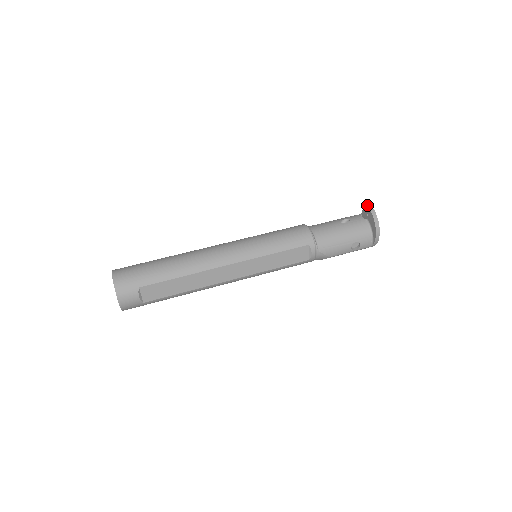
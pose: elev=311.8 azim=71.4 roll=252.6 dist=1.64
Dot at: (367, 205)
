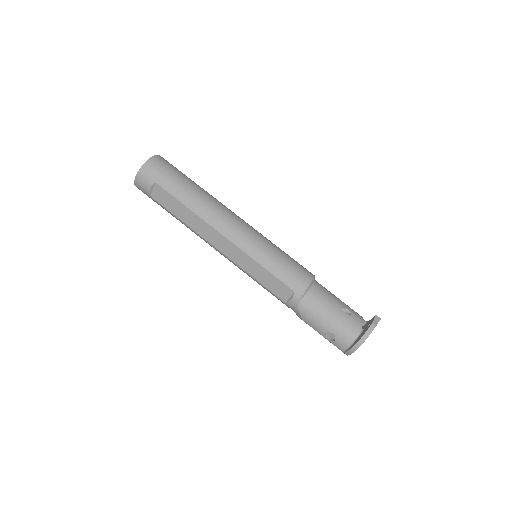
Dot at: (374, 319)
